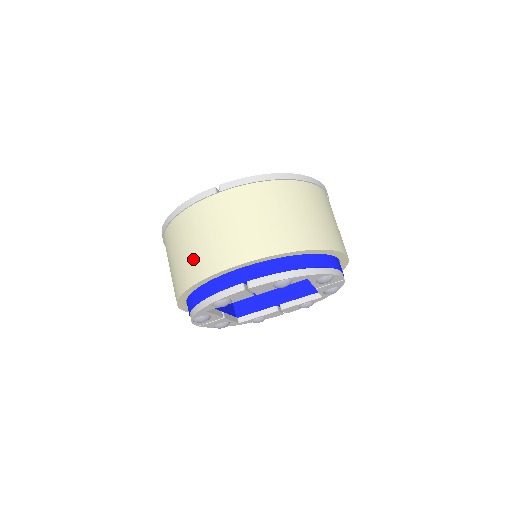
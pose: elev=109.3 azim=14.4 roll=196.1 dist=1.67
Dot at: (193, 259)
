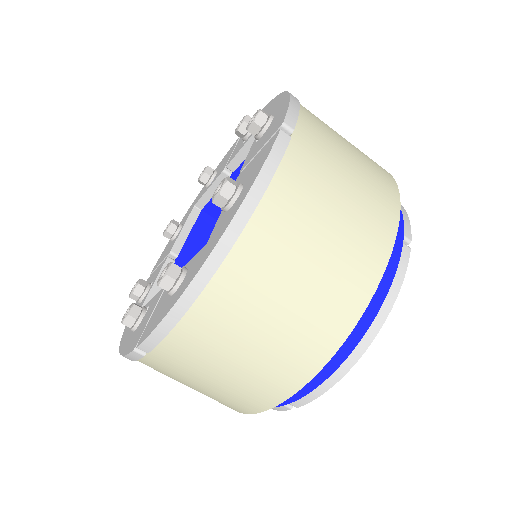
Dot at: occluded
